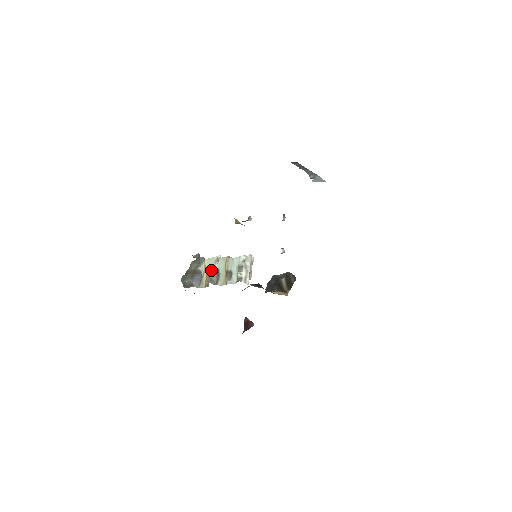
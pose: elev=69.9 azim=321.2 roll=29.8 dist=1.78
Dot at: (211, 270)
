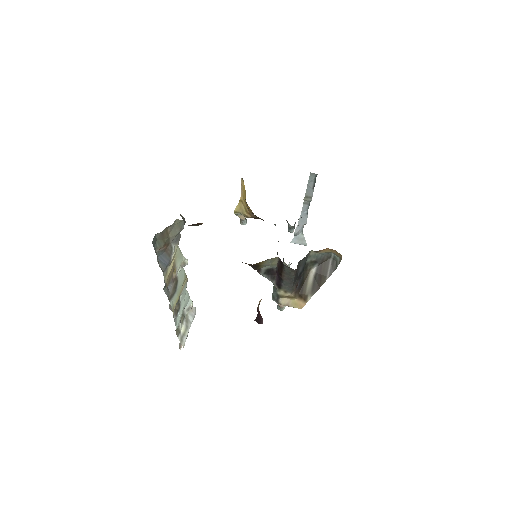
Dot at: occluded
